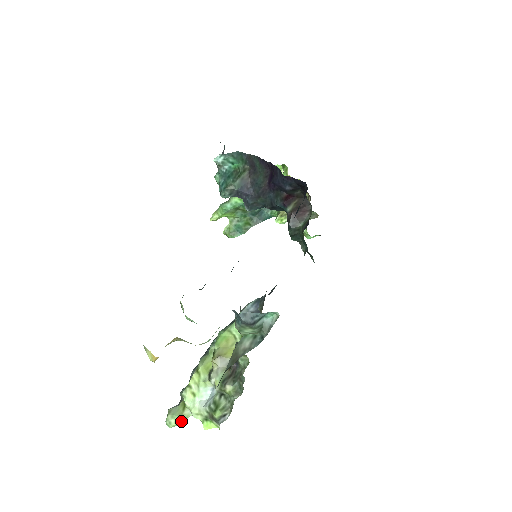
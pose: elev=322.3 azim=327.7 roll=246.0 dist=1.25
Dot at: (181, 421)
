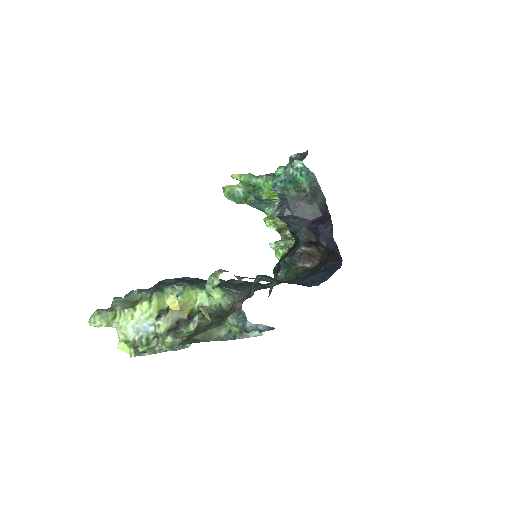
Dot at: occluded
